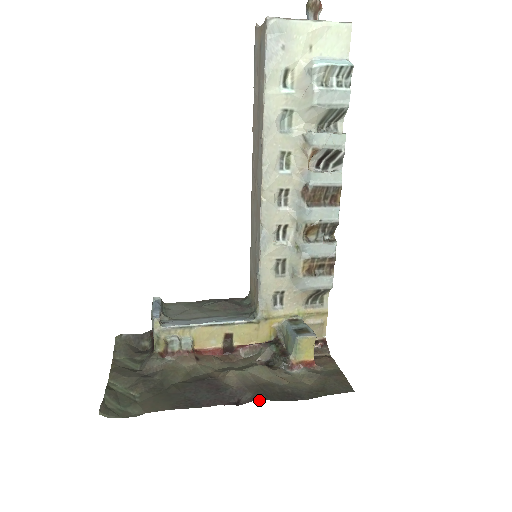
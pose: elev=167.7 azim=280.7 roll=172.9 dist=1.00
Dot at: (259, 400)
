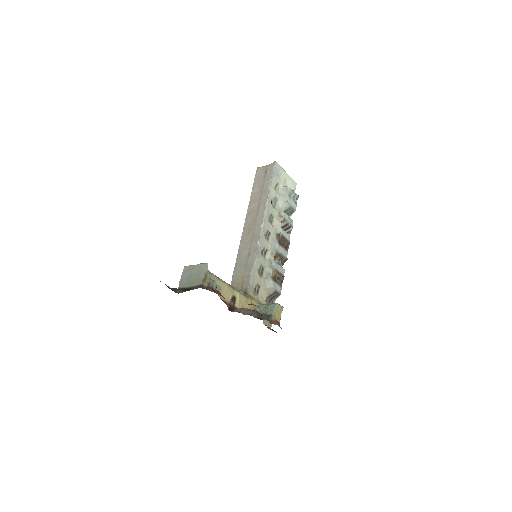
Dot at: occluded
